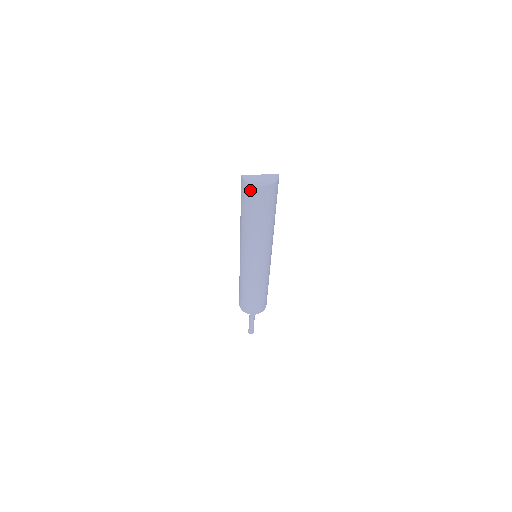
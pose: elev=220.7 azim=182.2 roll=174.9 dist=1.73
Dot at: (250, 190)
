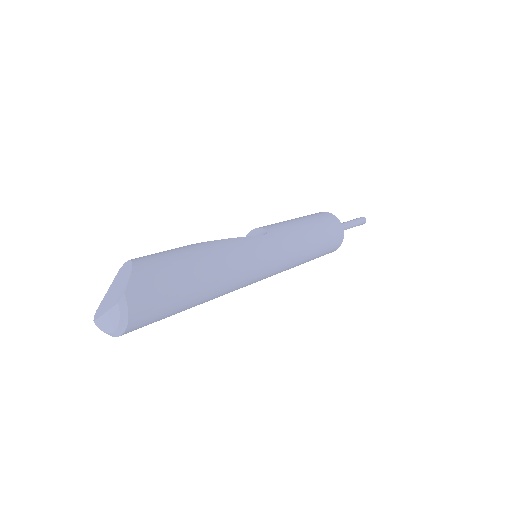
Dot at: occluded
